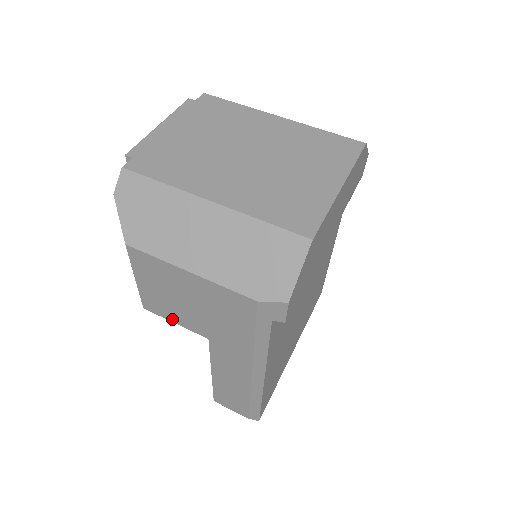
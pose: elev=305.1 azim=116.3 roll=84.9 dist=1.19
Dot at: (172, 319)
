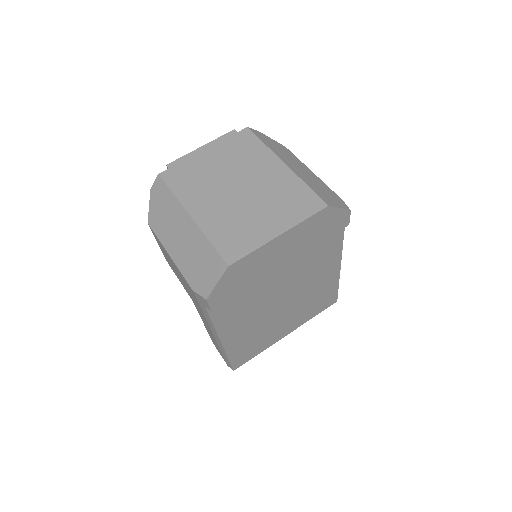
Dot at: (178, 278)
